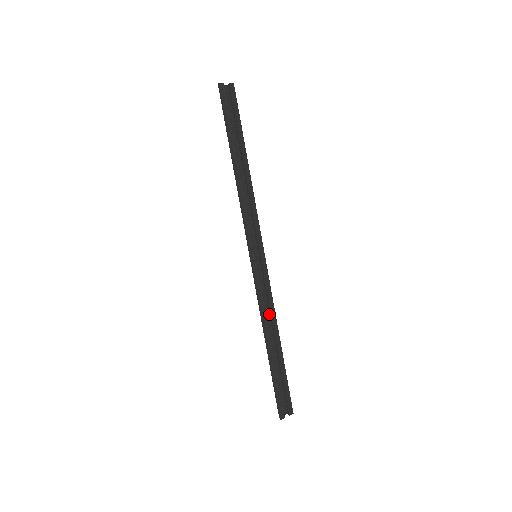
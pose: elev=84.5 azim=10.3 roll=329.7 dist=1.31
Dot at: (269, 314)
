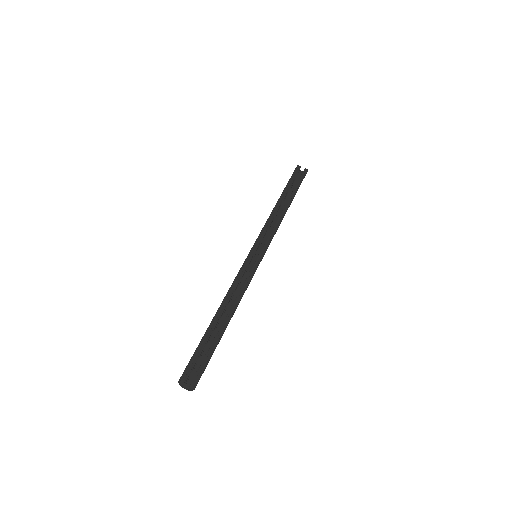
Dot at: (237, 299)
